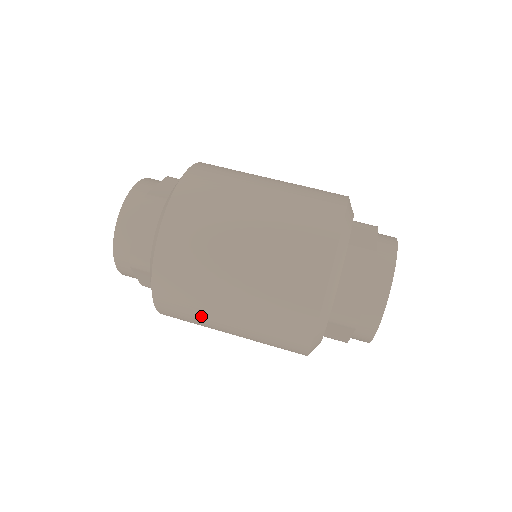
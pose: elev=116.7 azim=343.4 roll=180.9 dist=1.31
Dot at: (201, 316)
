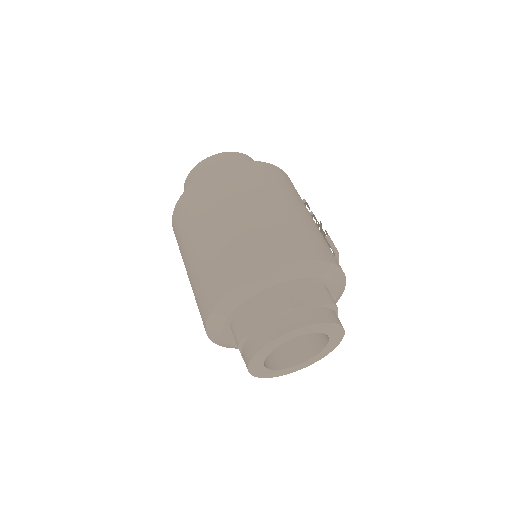
Dot at: occluded
